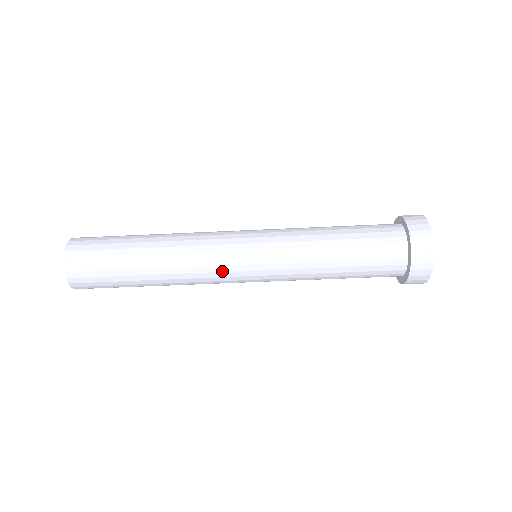
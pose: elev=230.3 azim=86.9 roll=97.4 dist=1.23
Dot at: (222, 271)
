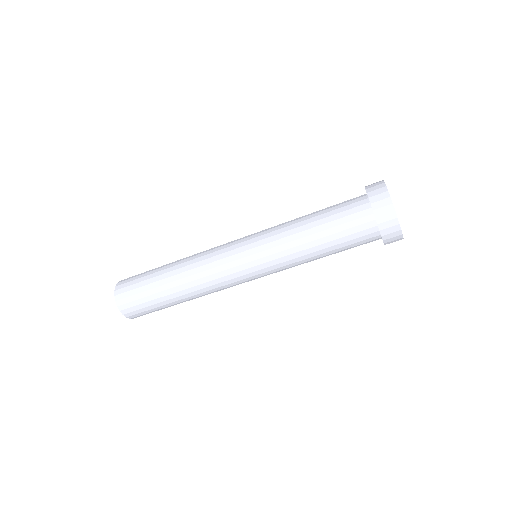
Dot at: (230, 279)
